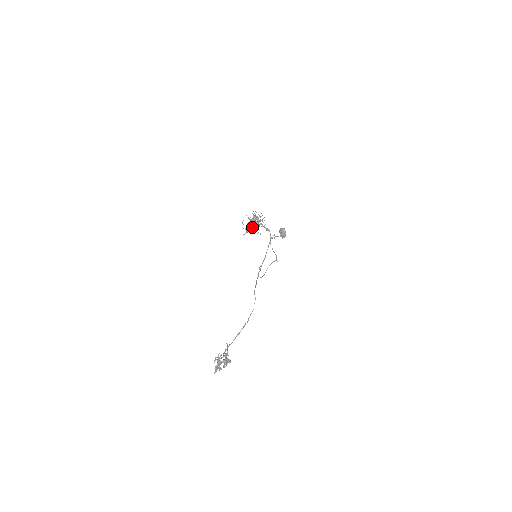
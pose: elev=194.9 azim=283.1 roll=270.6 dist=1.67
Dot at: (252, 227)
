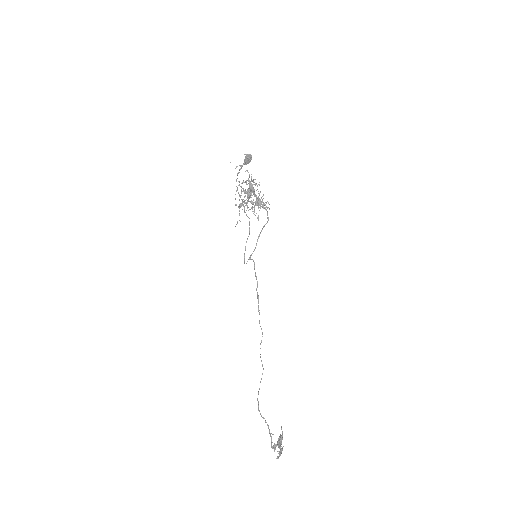
Dot at: occluded
